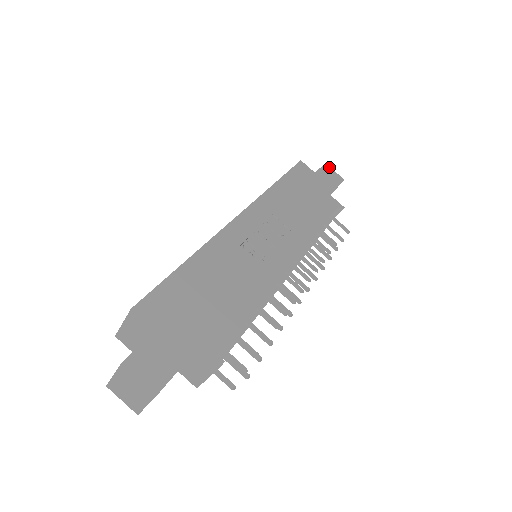
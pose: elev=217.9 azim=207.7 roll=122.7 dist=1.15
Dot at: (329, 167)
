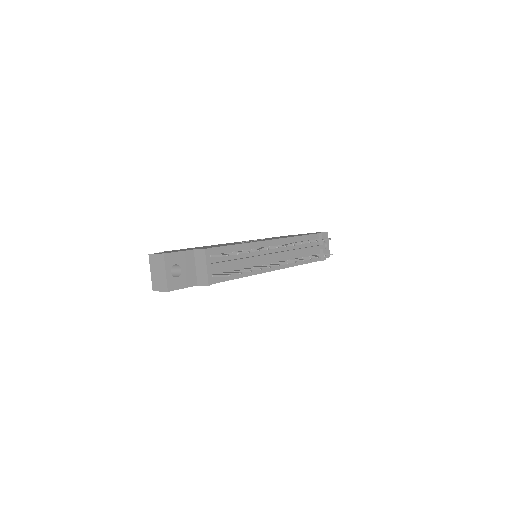
Dot at: occluded
